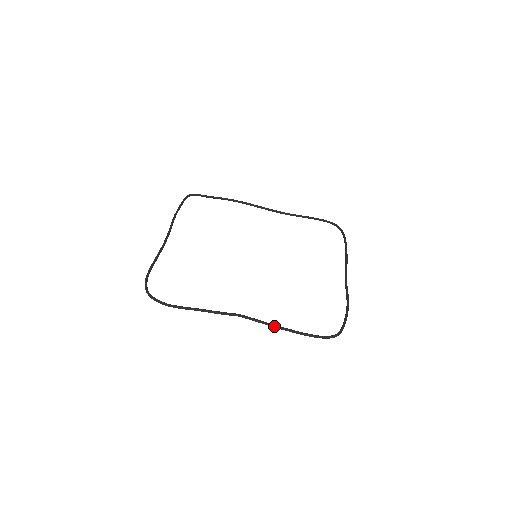
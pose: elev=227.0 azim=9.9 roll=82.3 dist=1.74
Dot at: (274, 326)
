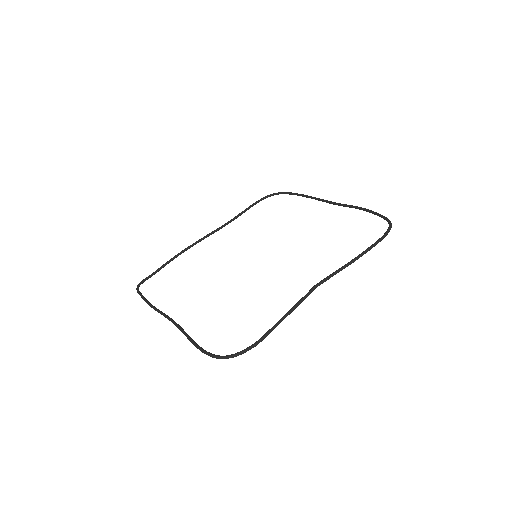
Dot at: (349, 264)
